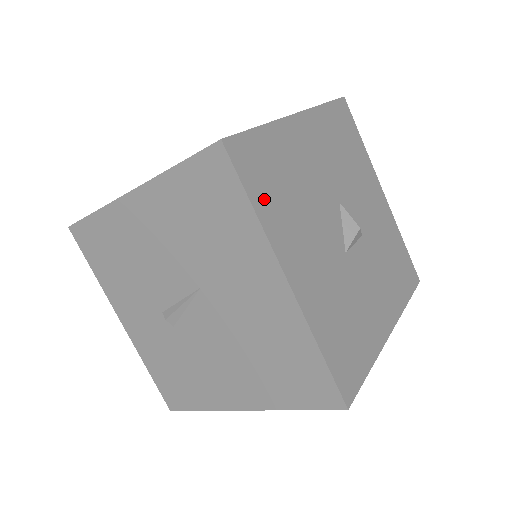
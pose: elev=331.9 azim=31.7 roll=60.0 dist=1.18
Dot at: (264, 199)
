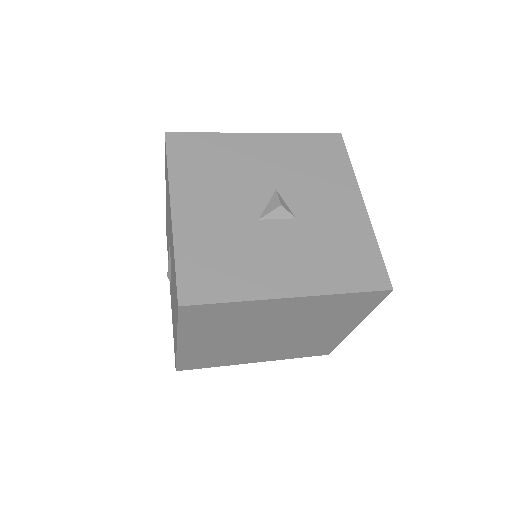
Dot at: (182, 165)
